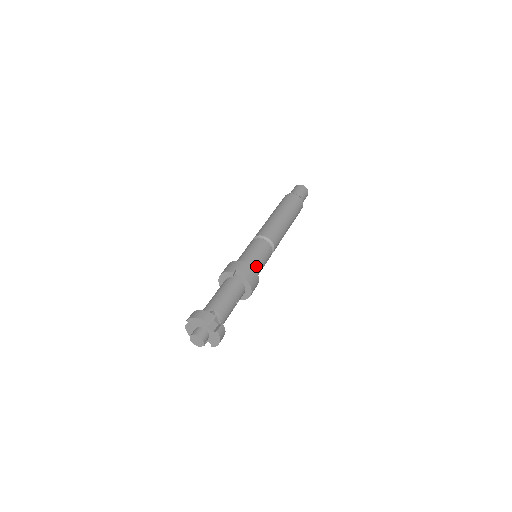
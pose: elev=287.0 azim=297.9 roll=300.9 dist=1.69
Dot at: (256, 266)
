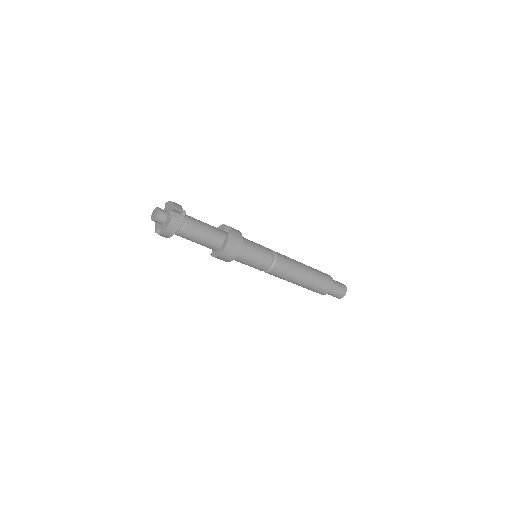
Dot at: (247, 248)
